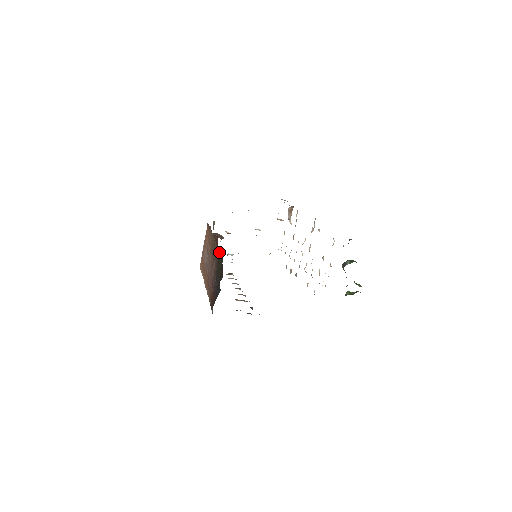
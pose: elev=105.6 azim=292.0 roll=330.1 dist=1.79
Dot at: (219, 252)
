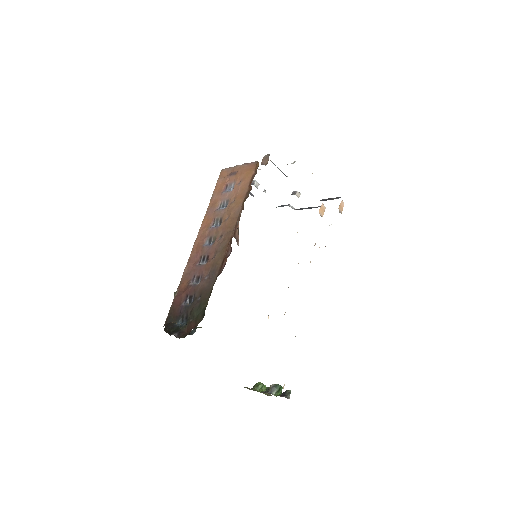
Dot at: (210, 293)
